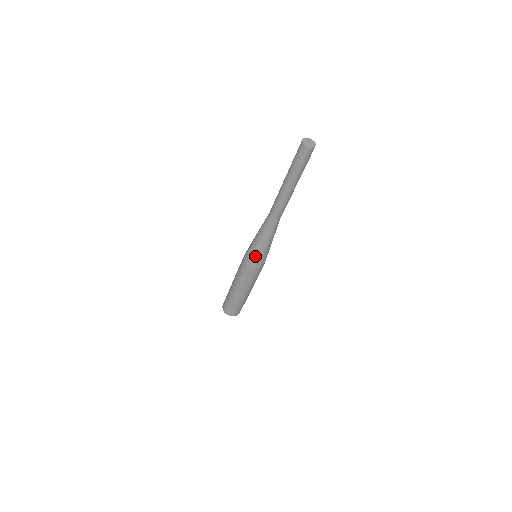
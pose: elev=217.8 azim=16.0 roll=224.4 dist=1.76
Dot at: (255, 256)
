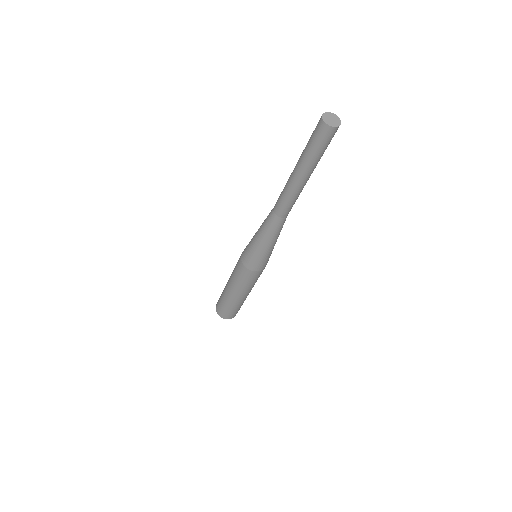
Dot at: (249, 252)
